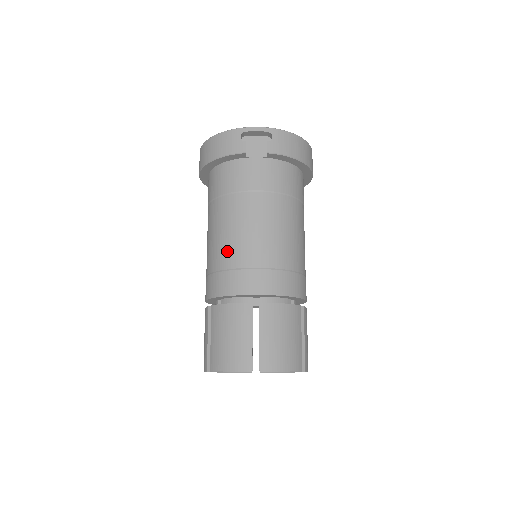
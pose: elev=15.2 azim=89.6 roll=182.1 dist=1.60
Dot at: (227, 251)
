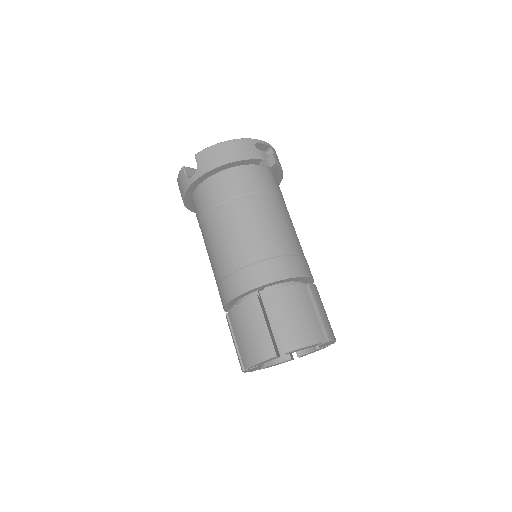
Dot at: (268, 241)
